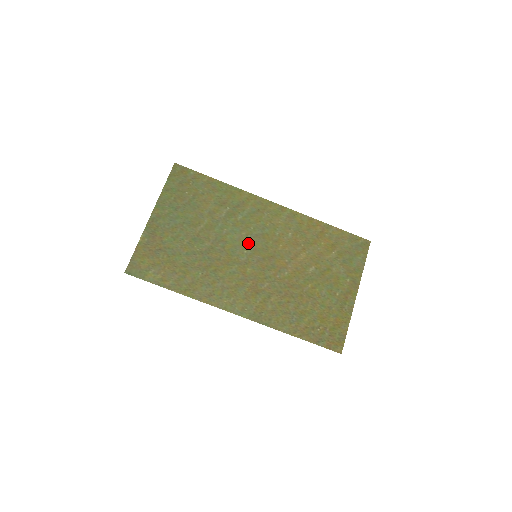
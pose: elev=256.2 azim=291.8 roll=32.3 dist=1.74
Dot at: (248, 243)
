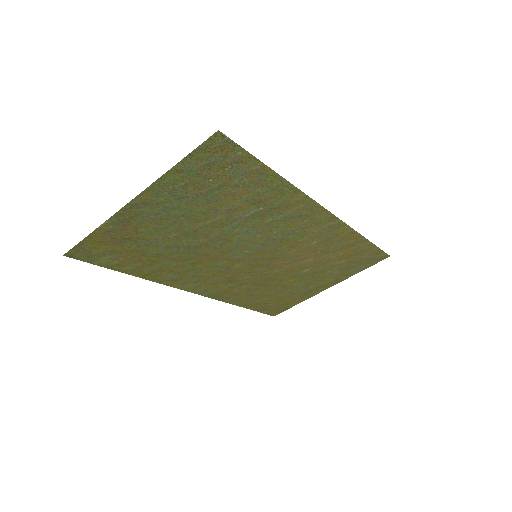
Dot at: (257, 245)
